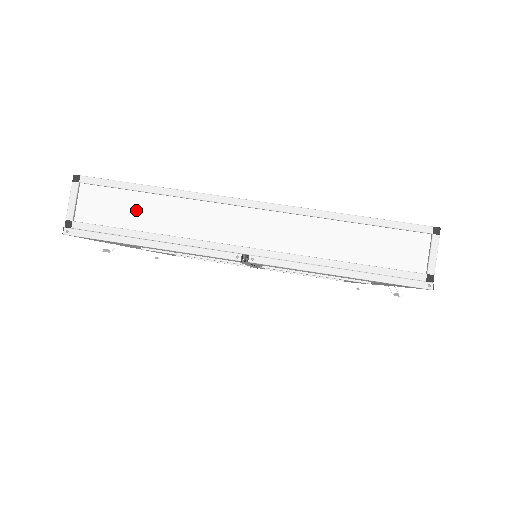
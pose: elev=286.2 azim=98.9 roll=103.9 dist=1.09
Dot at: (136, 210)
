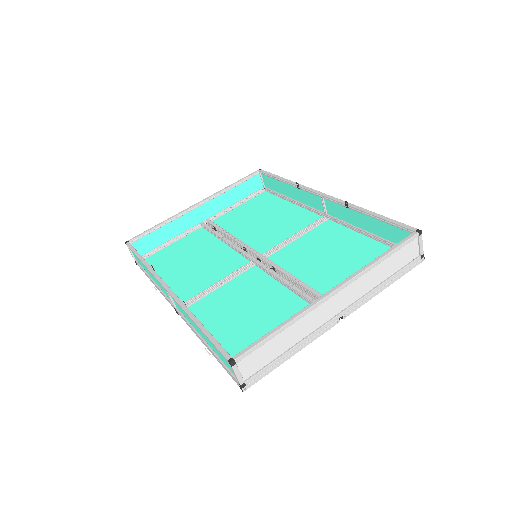
Dot at: (275, 347)
